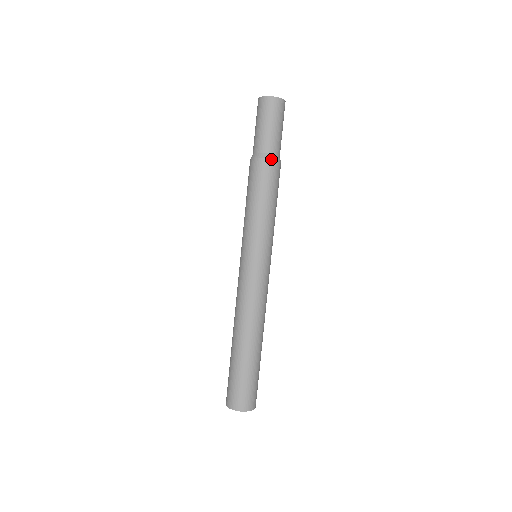
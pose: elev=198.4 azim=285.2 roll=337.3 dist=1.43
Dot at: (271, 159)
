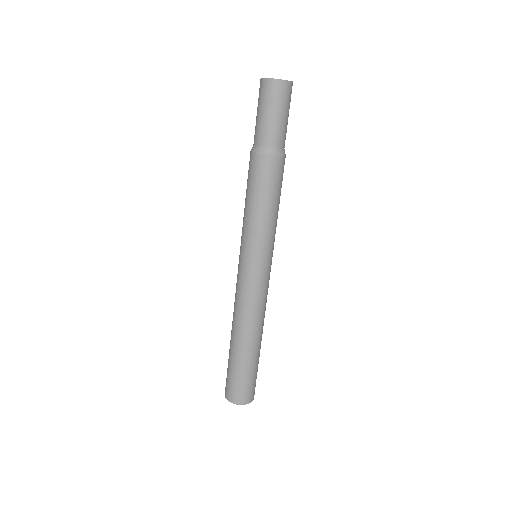
Dot at: (276, 155)
